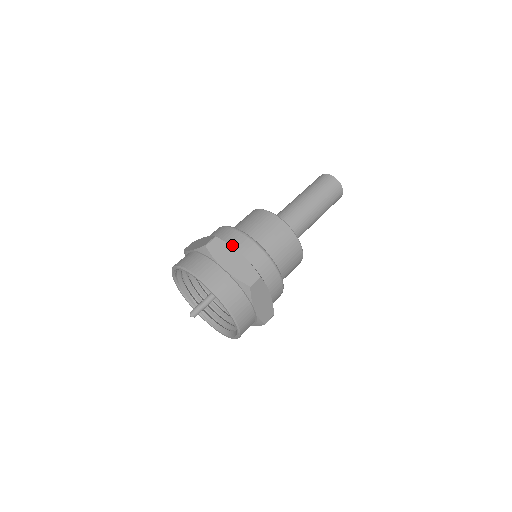
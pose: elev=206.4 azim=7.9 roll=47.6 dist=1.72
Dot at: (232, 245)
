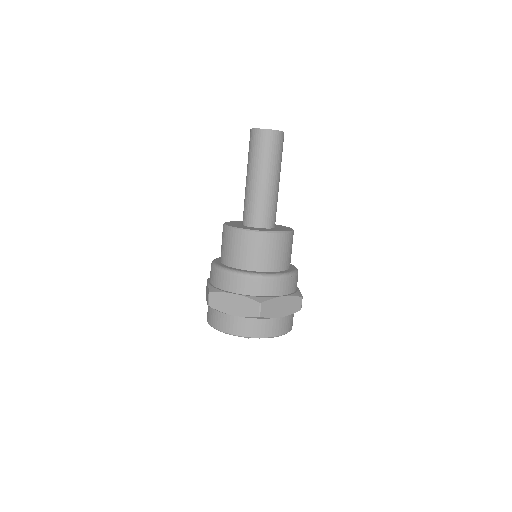
Dot at: (225, 289)
